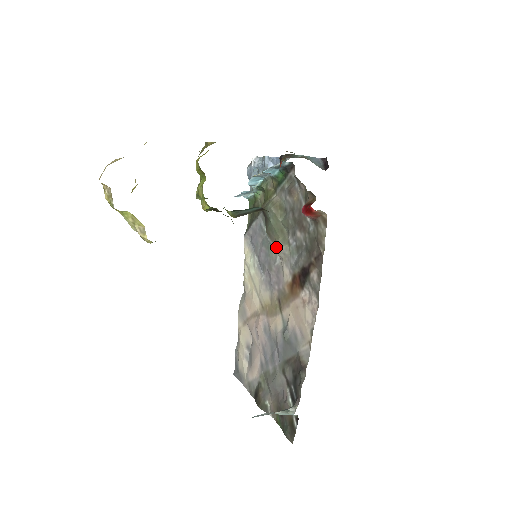
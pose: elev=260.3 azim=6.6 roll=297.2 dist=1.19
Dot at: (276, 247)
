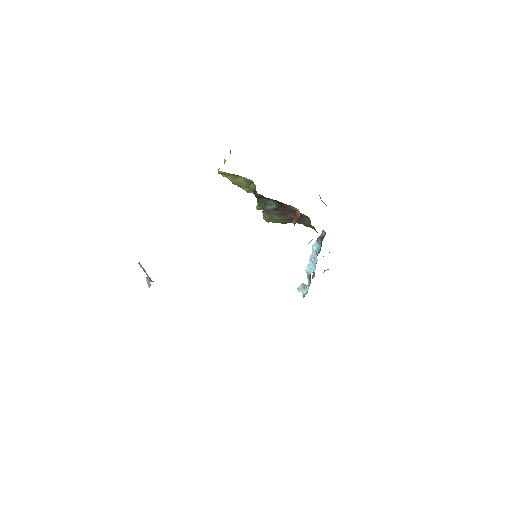
Dot at: occluded
